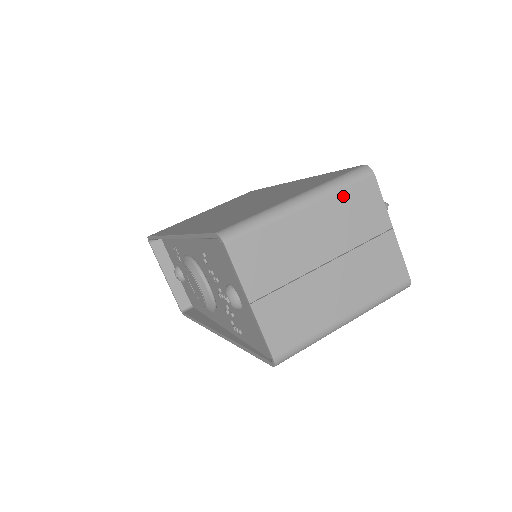
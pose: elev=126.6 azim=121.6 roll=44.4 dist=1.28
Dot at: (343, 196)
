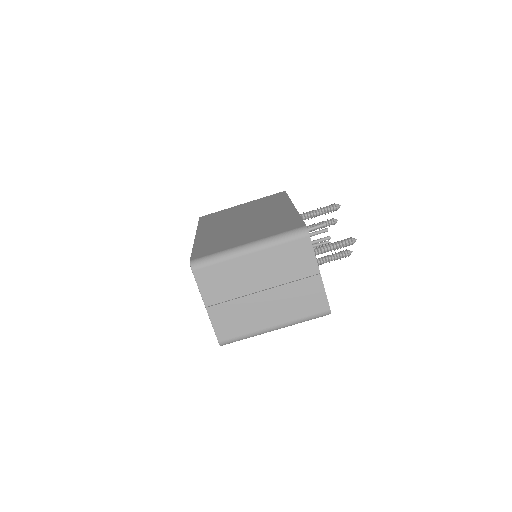
Dot at: (281, 248)
